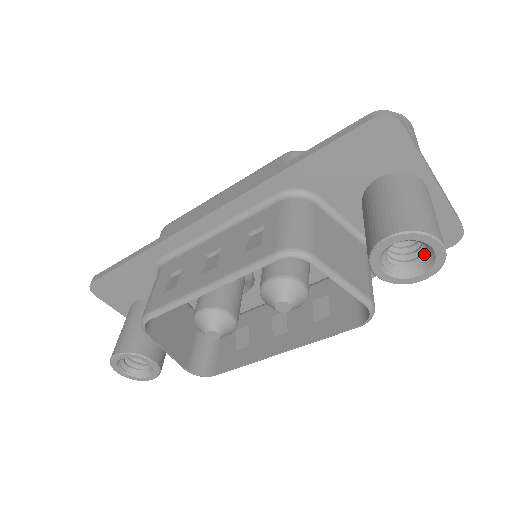
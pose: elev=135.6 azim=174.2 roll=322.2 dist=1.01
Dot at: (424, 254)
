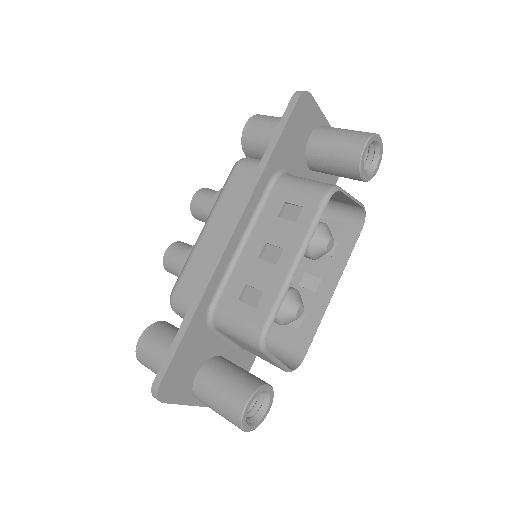
Dot at: (370, 154)
